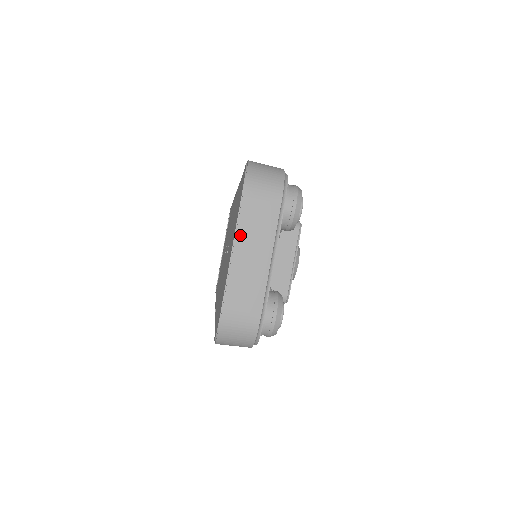
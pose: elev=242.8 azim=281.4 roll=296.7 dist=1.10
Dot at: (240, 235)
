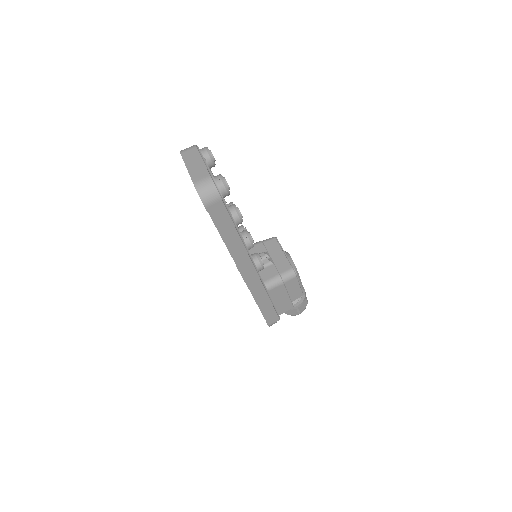
Dot at: (187, 162)
